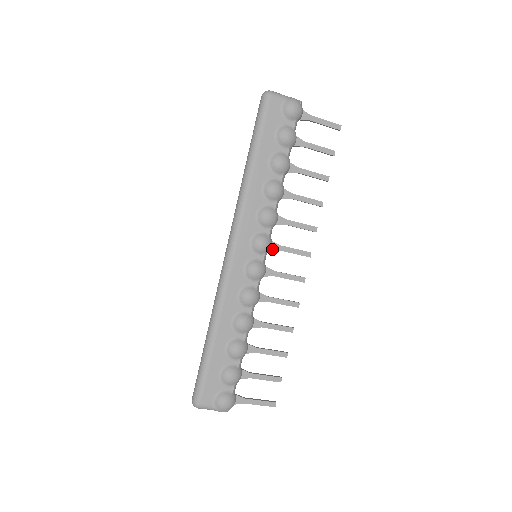
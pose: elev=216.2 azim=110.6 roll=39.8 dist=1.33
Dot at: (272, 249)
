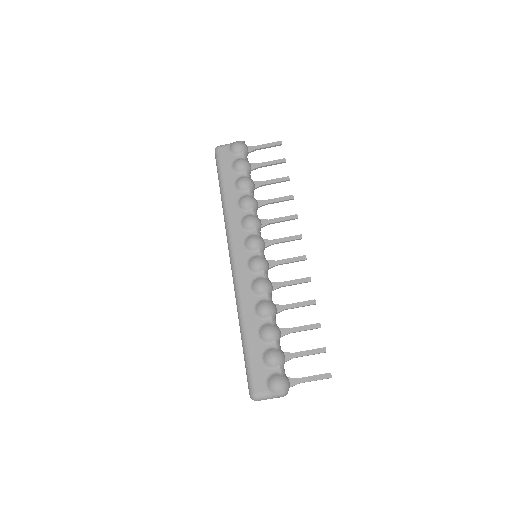
Dot at: (267, 245)
